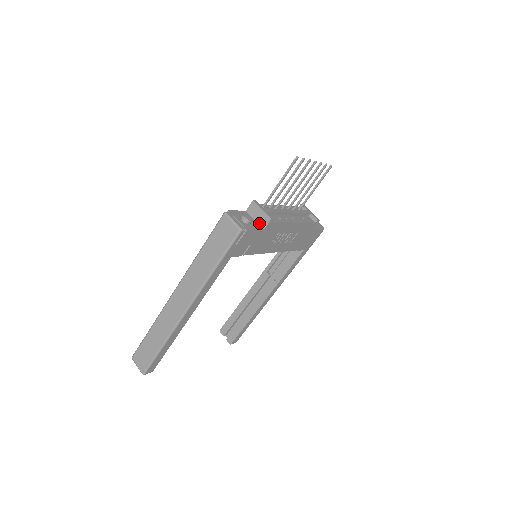
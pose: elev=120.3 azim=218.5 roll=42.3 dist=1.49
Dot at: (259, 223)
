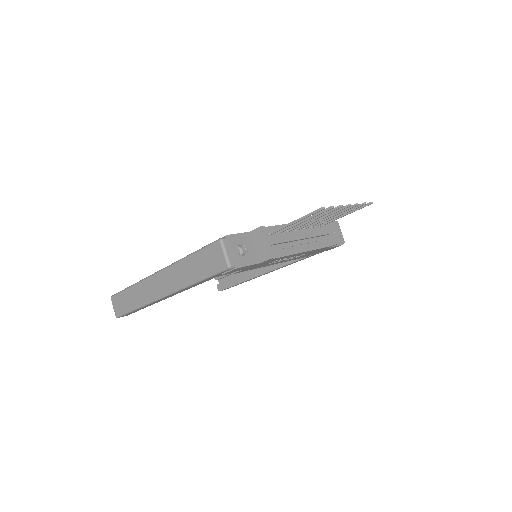
Dot at: (258, 253)
